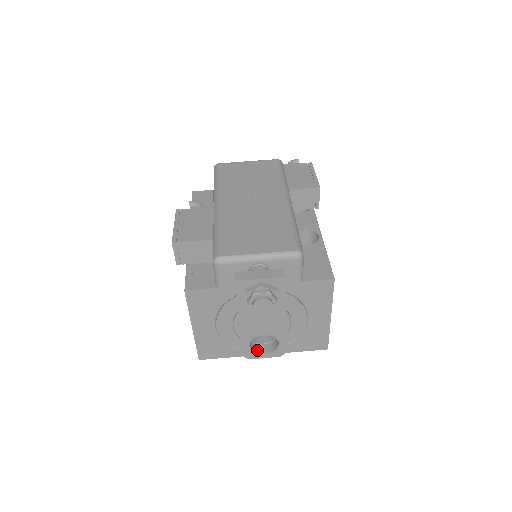
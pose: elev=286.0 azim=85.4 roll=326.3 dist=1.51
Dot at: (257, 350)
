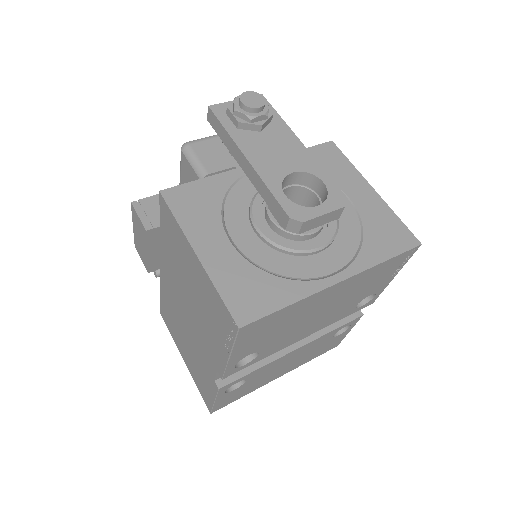
Dot at: (305, 211)
